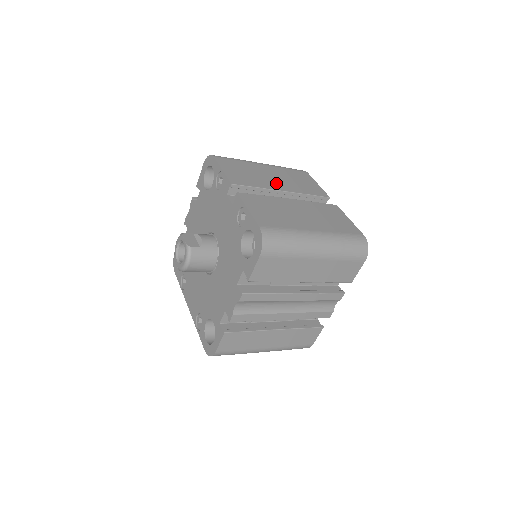
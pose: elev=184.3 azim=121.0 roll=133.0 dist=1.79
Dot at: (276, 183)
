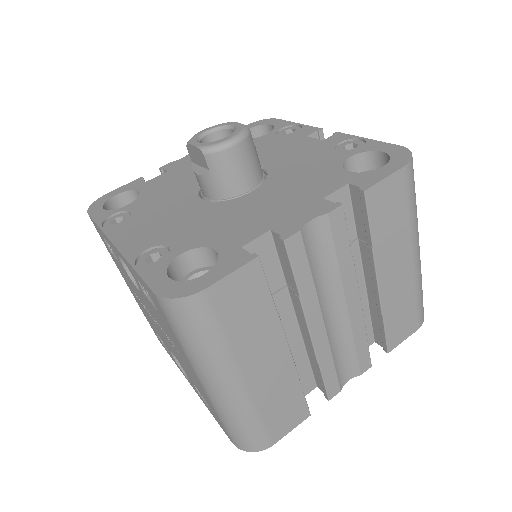
Dot at: occluded
